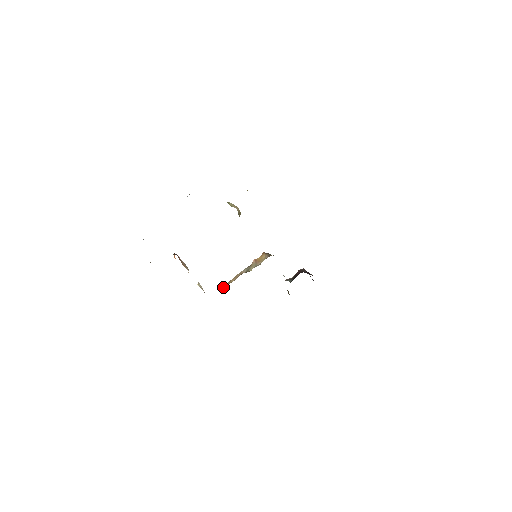
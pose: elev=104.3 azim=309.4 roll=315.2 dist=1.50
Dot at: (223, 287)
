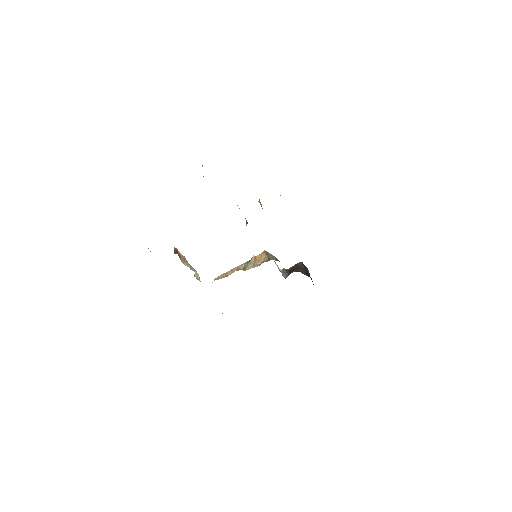
Dot at: (218, 278)
